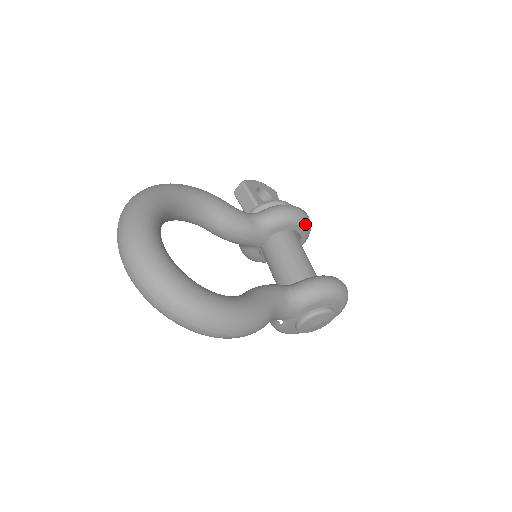
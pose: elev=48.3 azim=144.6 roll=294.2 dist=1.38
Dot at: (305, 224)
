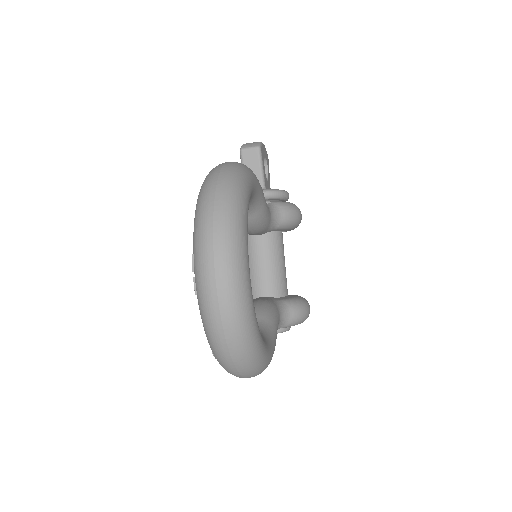
Dot at: occluded
